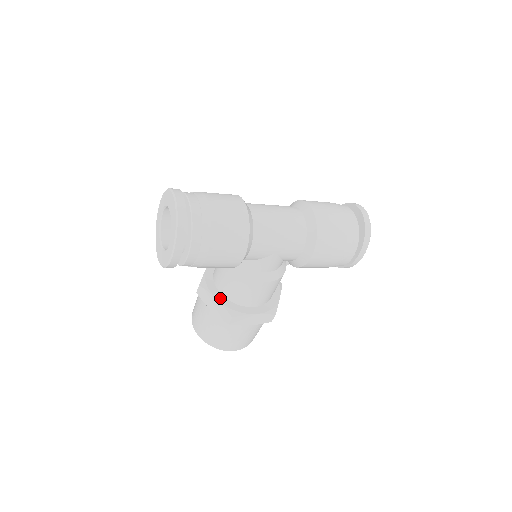
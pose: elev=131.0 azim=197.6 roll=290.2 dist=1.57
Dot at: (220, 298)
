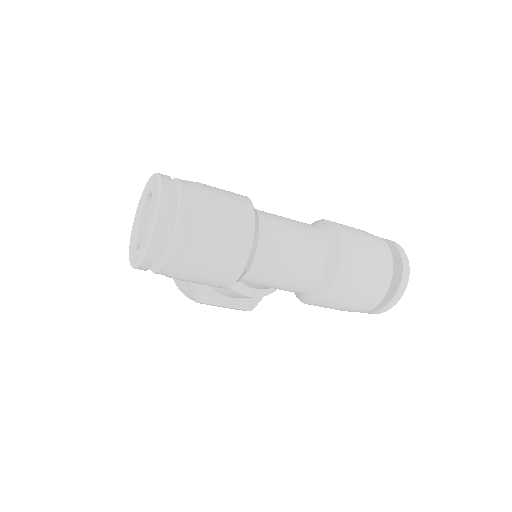
Dot at: occluded
